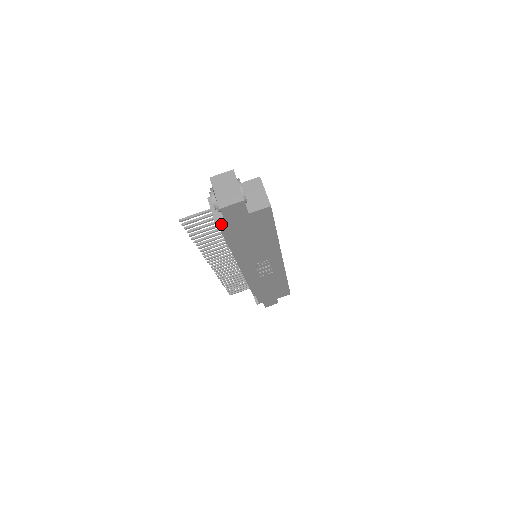
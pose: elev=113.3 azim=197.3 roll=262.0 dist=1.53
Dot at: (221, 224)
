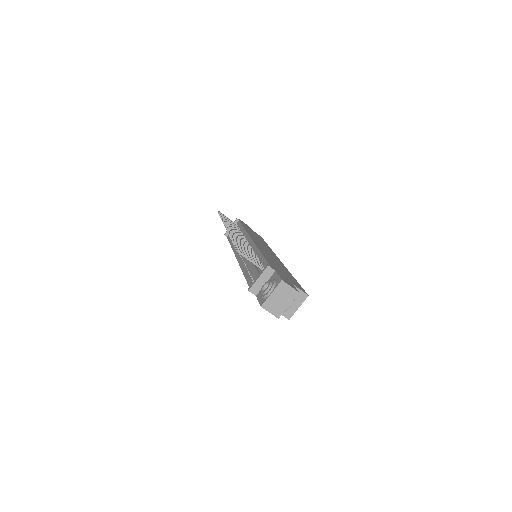
Dot at: (253, 292)
